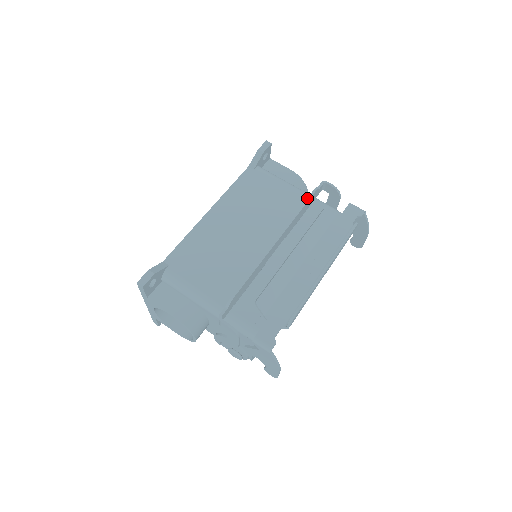
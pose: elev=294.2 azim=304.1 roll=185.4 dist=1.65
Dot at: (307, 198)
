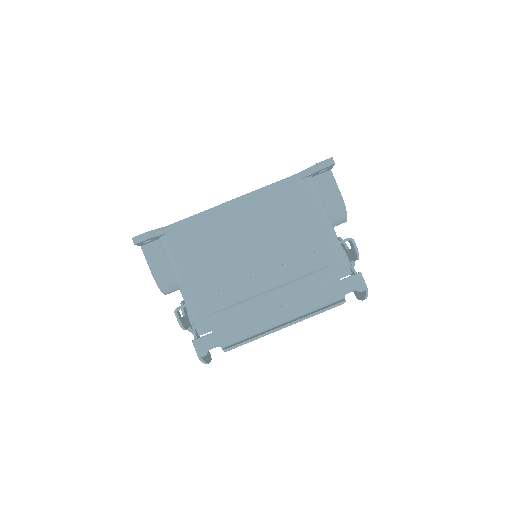
Dot at: (319, 249)
